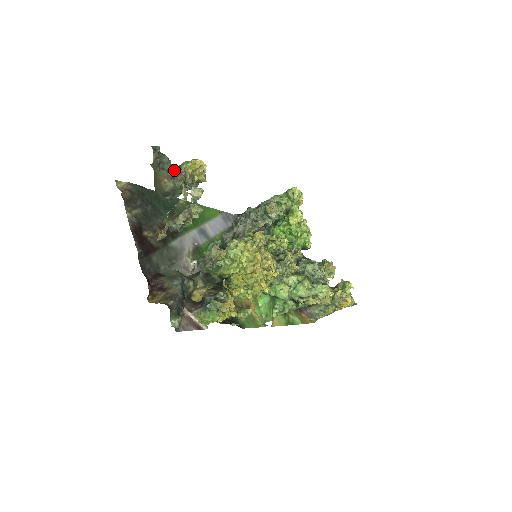
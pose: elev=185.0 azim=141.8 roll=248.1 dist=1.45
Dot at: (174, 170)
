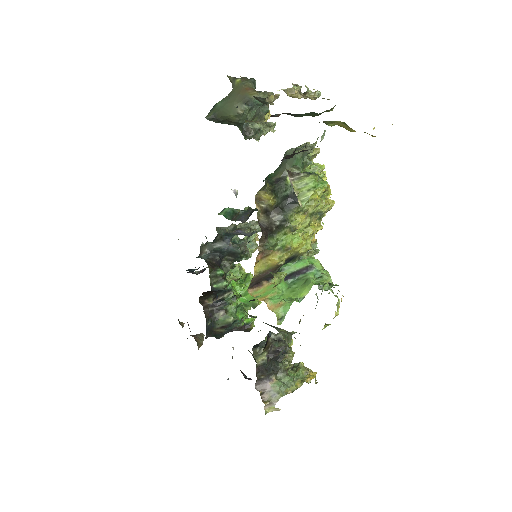
Dot at: (261, 91)
